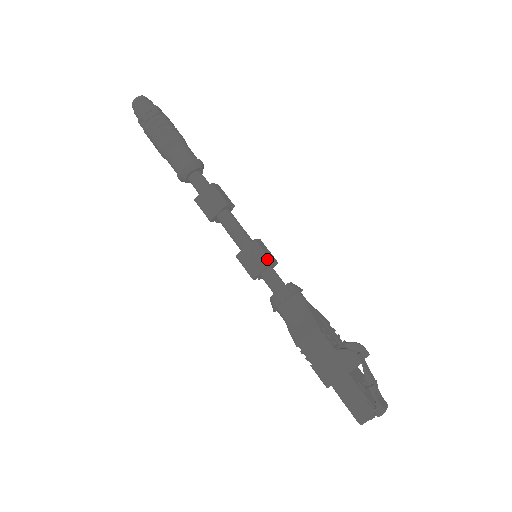
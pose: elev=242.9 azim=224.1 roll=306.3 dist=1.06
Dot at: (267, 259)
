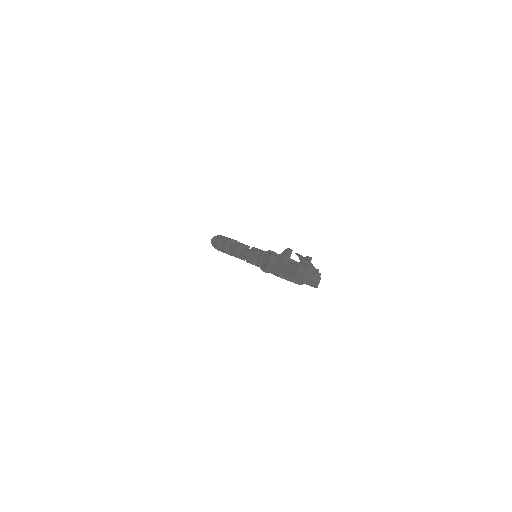
Dot at: (257, 250)
